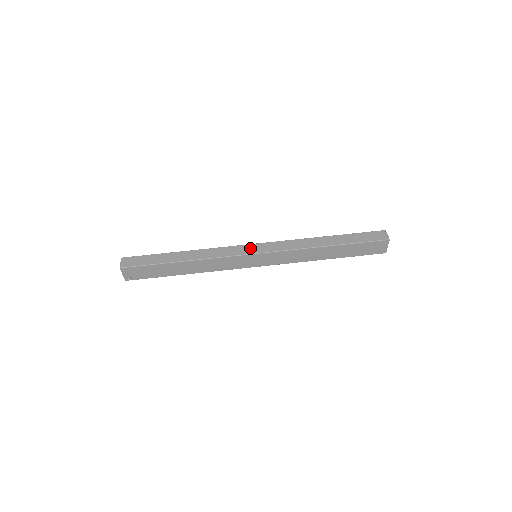
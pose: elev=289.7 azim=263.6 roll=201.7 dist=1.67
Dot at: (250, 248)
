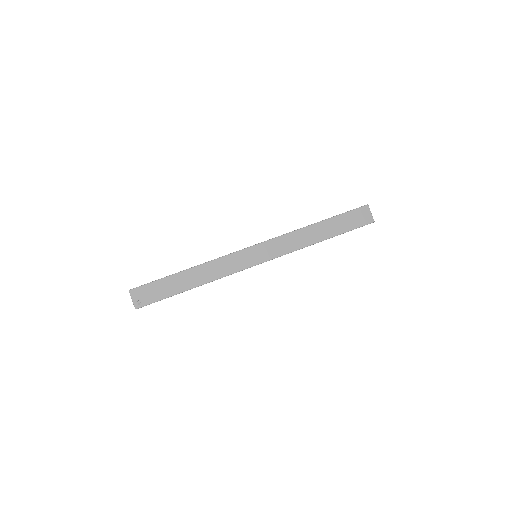
Dot at: occluded
